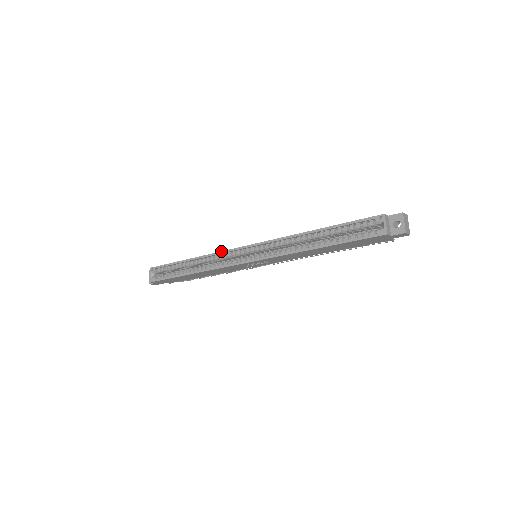
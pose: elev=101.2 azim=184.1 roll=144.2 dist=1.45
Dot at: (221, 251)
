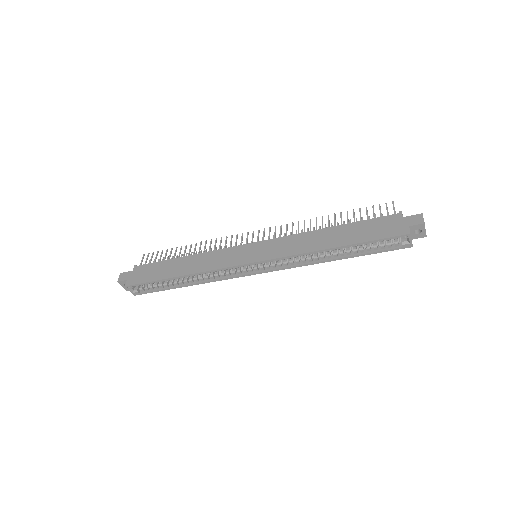
Dot at: (219, 269)
